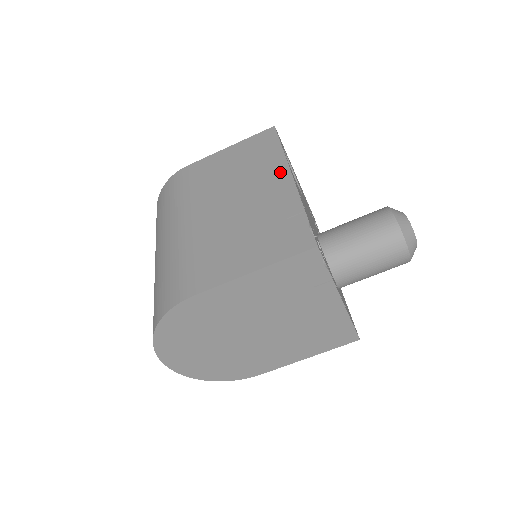
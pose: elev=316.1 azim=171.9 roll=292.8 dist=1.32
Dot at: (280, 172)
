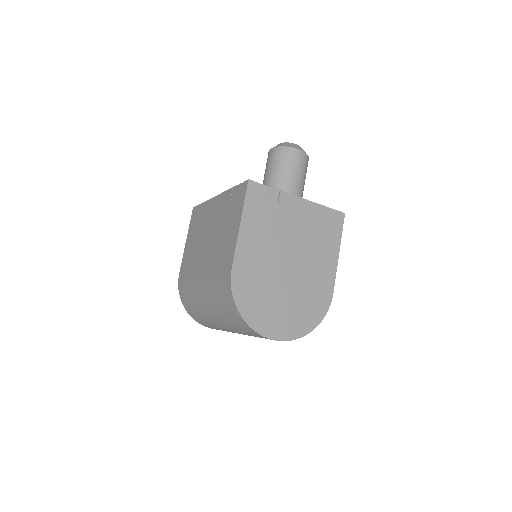
Dot at: (212, 204)
